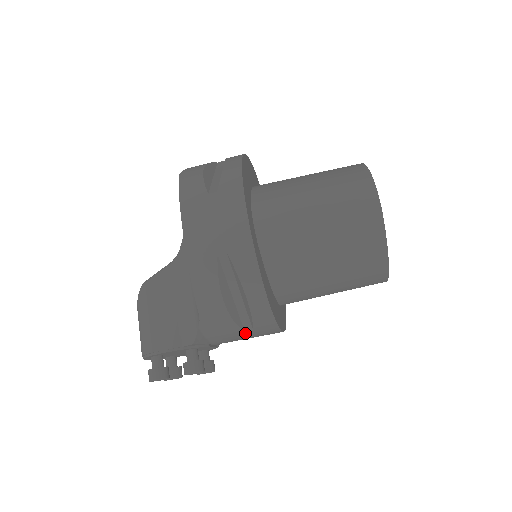
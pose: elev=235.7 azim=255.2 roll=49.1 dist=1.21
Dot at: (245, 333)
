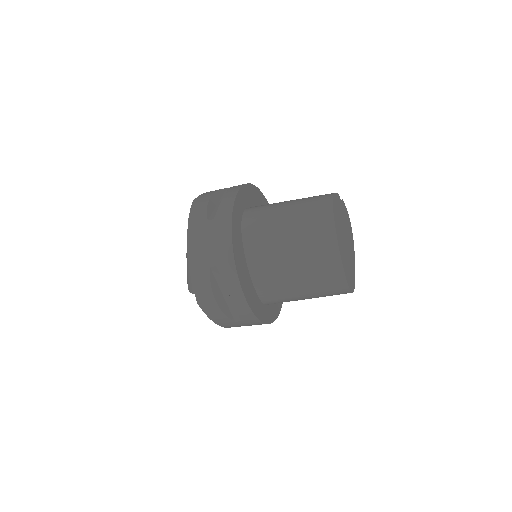
Dot at: occluded
